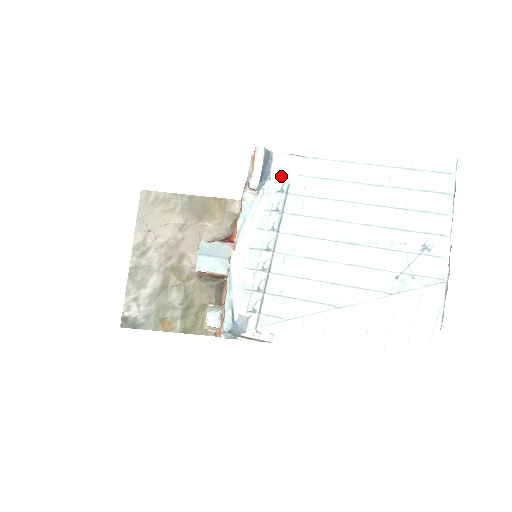
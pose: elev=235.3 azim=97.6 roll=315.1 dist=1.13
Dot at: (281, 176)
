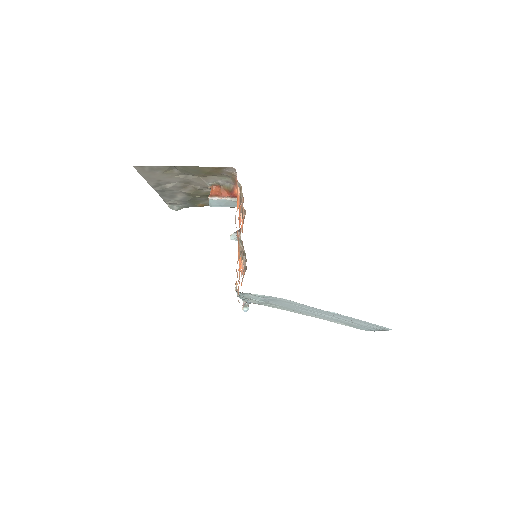
Dot at: occluded
